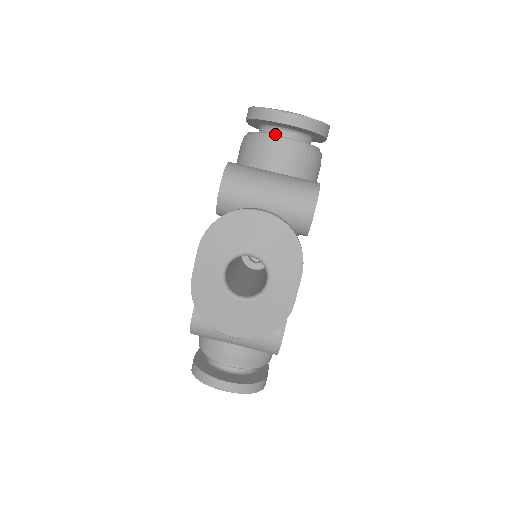
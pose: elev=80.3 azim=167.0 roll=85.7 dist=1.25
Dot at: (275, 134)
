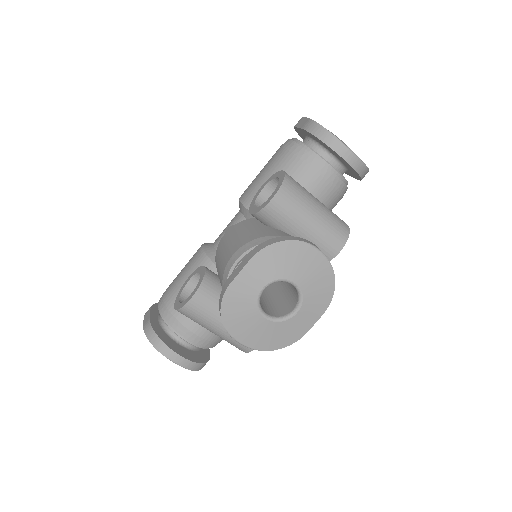
Dot at: (324, 157)
